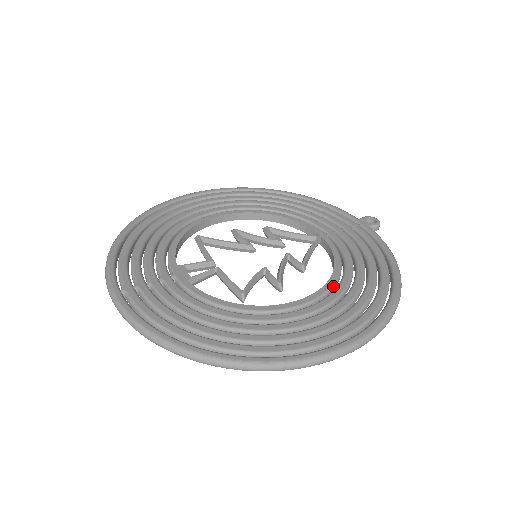
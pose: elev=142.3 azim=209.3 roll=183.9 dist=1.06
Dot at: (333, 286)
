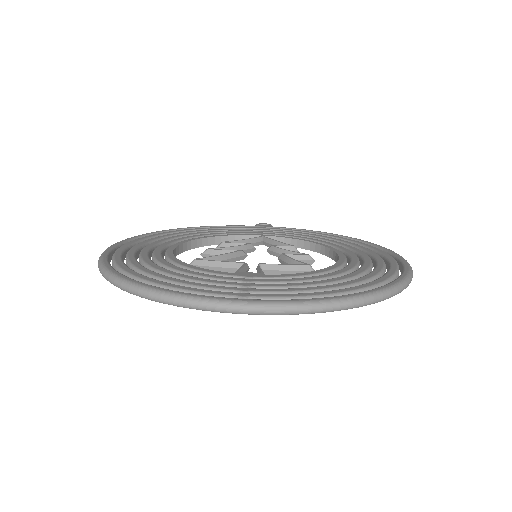
Dot at: (331, 247)
